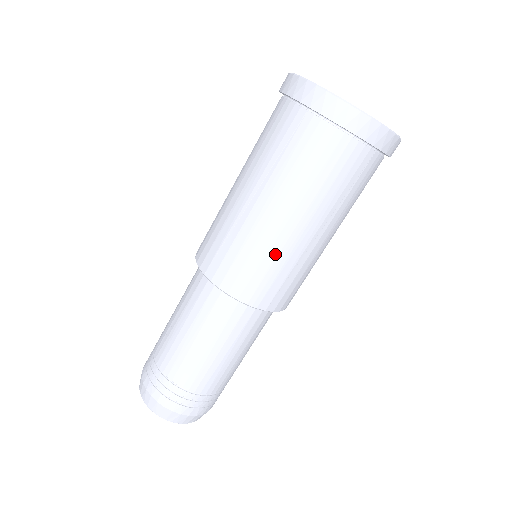
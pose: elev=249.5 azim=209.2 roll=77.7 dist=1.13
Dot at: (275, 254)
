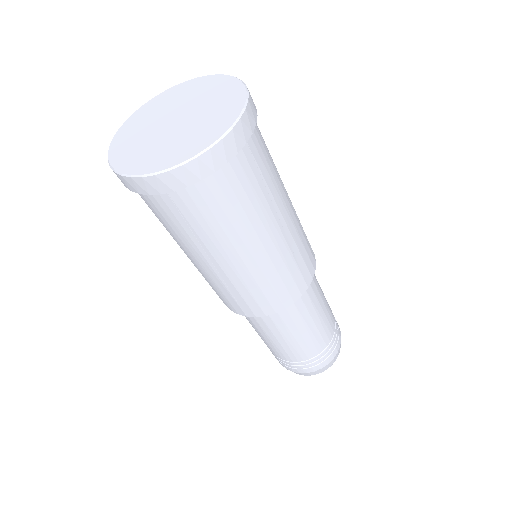
Dot at: (206, 278)
